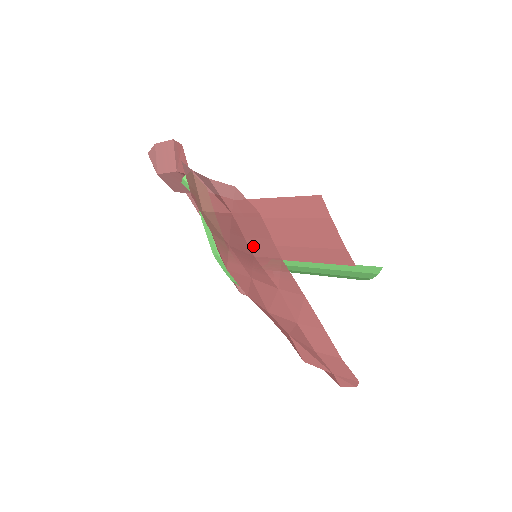
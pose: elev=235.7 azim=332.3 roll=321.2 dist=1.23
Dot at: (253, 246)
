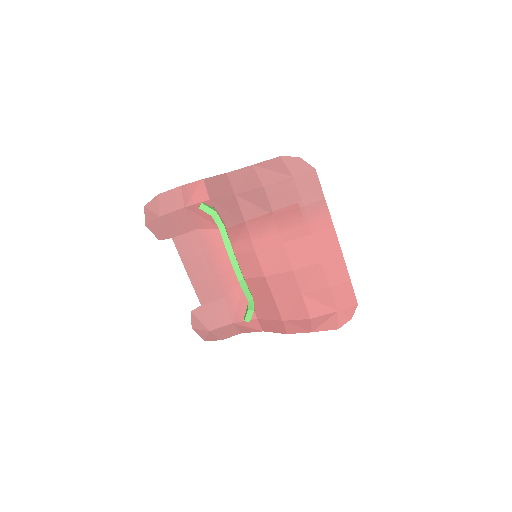
Dot at: (304, 197)
